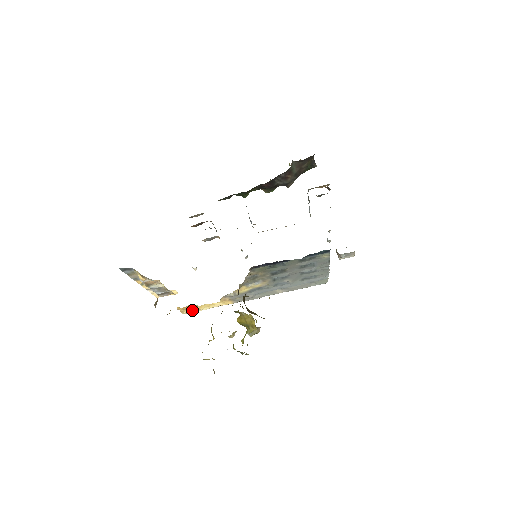
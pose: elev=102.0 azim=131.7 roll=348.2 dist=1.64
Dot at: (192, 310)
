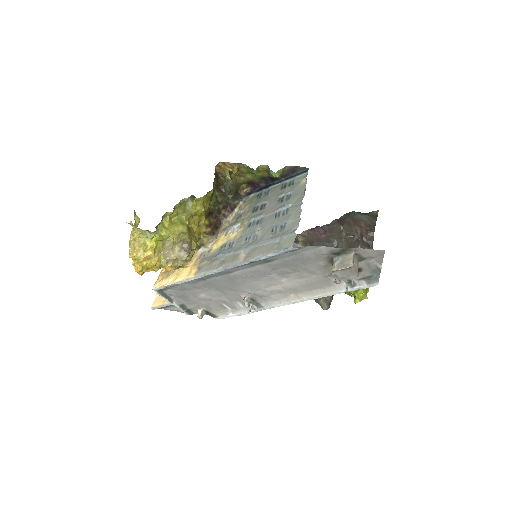
Dot at: (163, 281)
